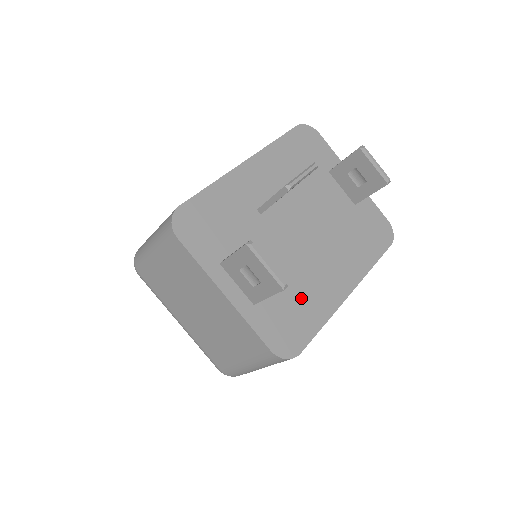
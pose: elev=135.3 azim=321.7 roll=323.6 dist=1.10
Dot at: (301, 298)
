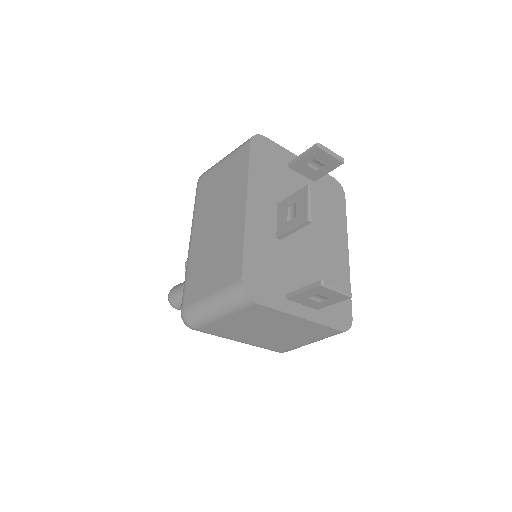
Dot at: (332, 281)
